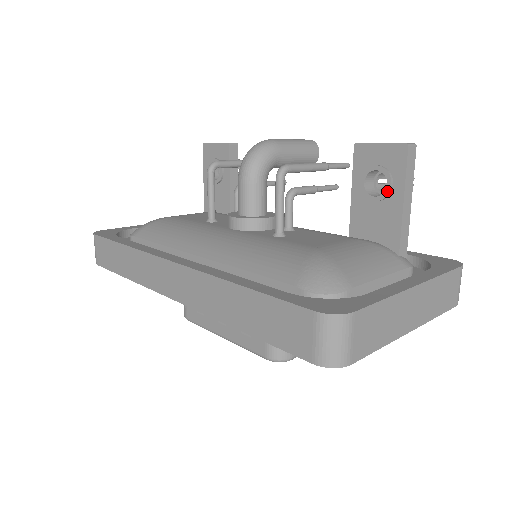
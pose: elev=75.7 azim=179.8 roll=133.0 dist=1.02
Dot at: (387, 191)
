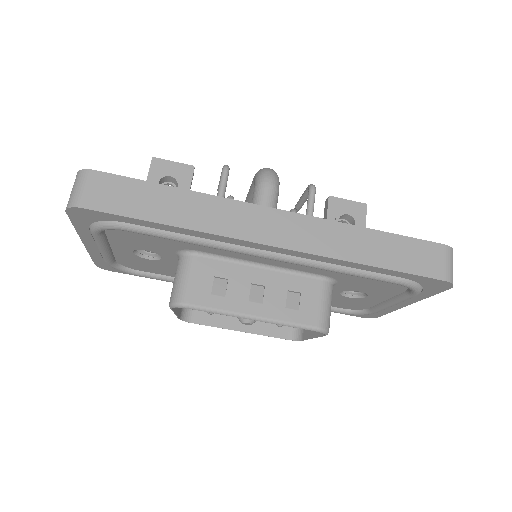
Dot at: occluded
